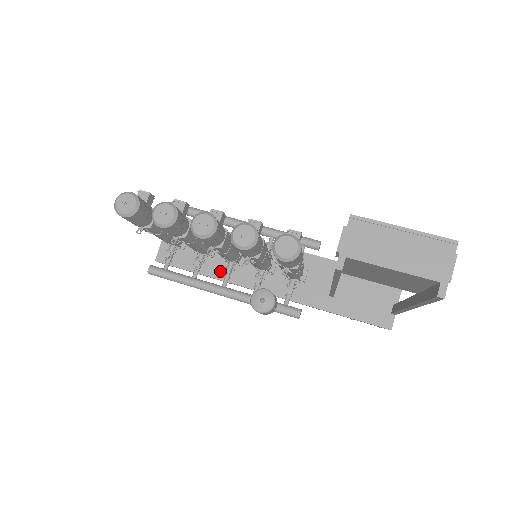
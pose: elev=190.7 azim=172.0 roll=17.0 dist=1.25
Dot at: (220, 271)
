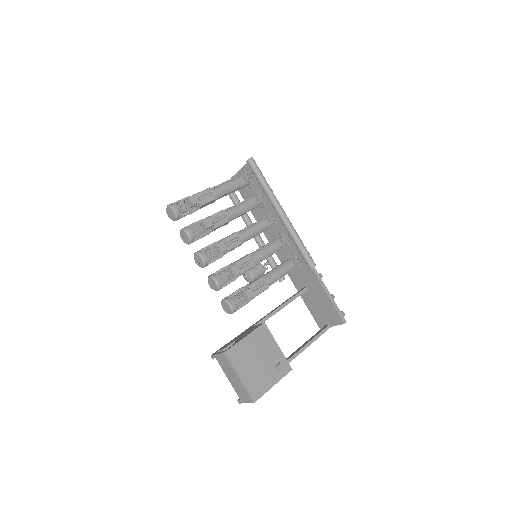
Dot at: occluded
